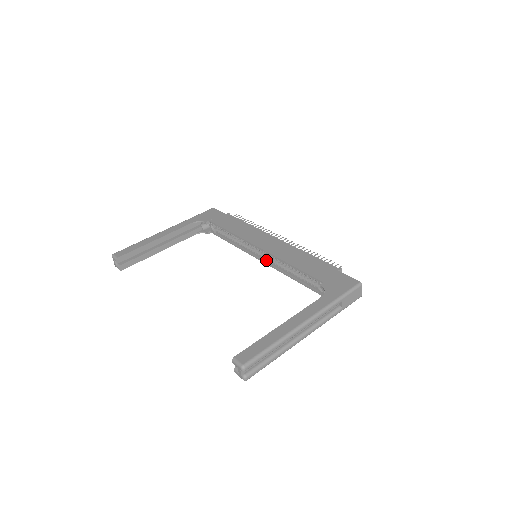
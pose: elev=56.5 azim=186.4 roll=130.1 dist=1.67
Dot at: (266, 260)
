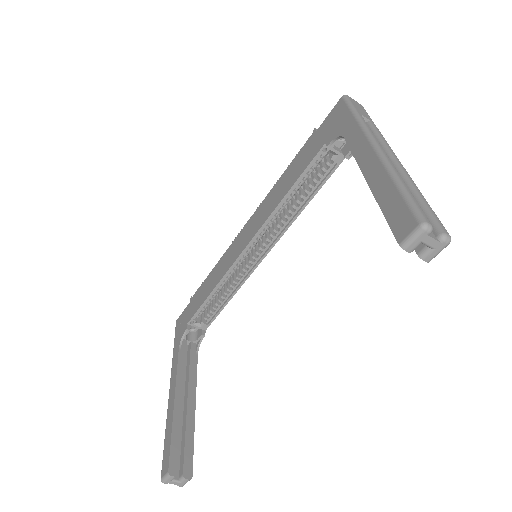
Dot at: (267, 246)
